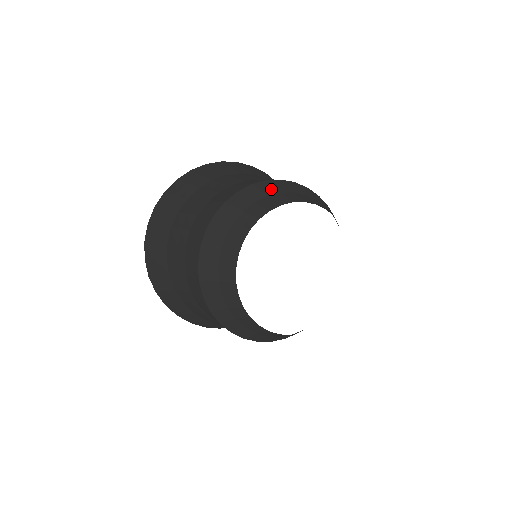
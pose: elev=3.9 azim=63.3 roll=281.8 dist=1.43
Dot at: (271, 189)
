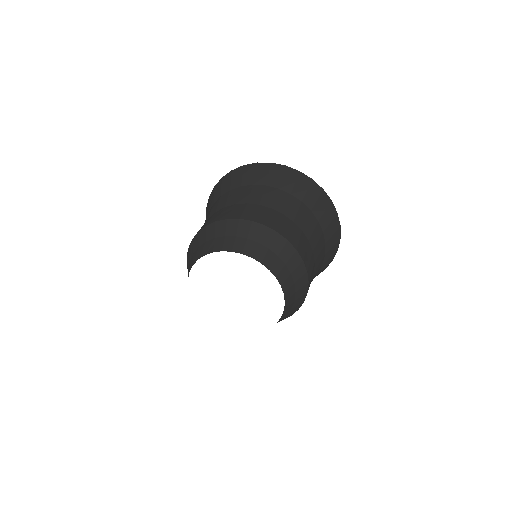
Dot at: (212, 233)
